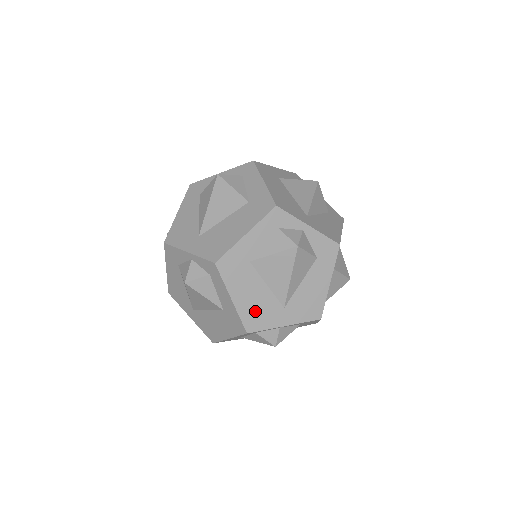
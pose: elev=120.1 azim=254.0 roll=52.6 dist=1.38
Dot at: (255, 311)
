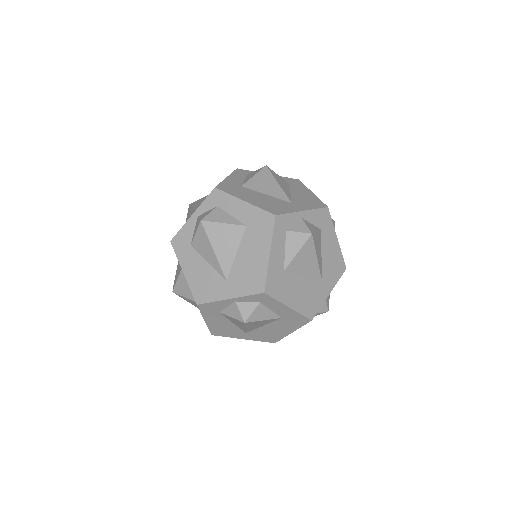
Dot at: (307, 301)
